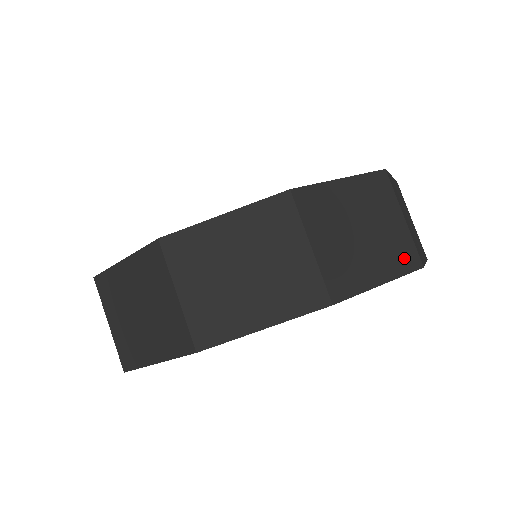
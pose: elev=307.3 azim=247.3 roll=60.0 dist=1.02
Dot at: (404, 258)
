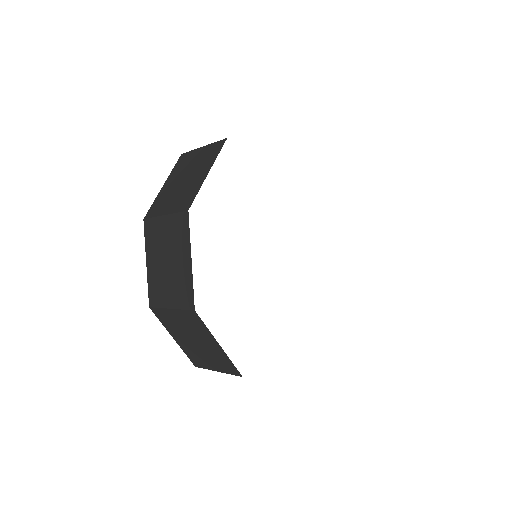
Dot at: occluded
